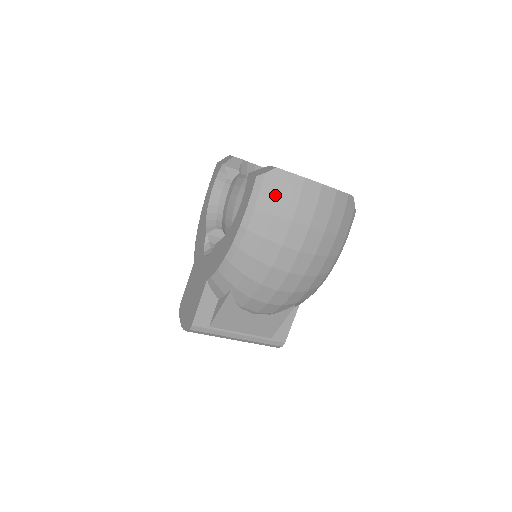
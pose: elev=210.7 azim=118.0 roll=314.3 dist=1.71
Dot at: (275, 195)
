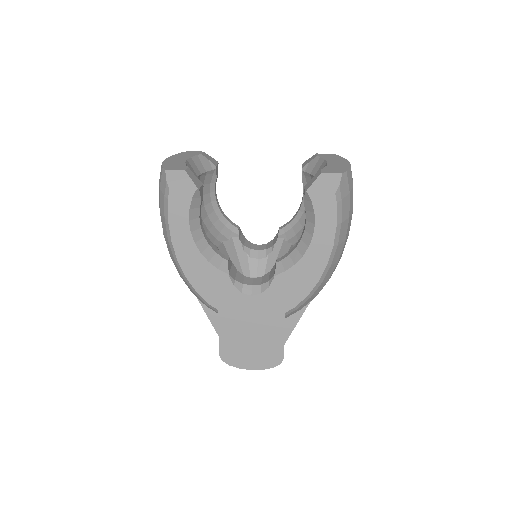
Dot at: (348, 199)
